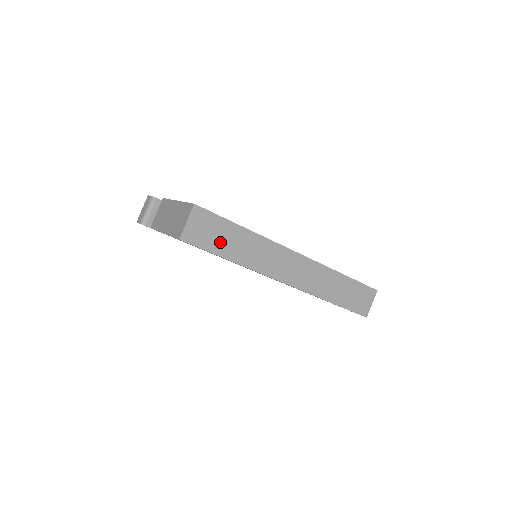
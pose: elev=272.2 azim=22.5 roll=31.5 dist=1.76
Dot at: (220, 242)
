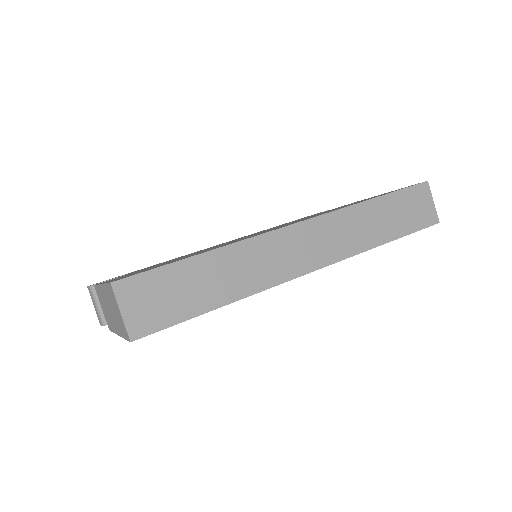
Dot at: (187, 298)
